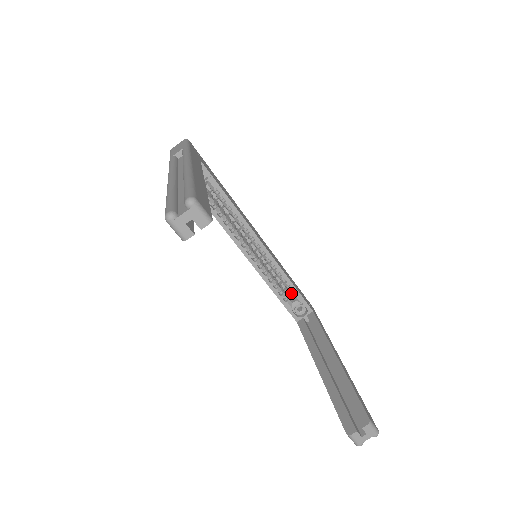
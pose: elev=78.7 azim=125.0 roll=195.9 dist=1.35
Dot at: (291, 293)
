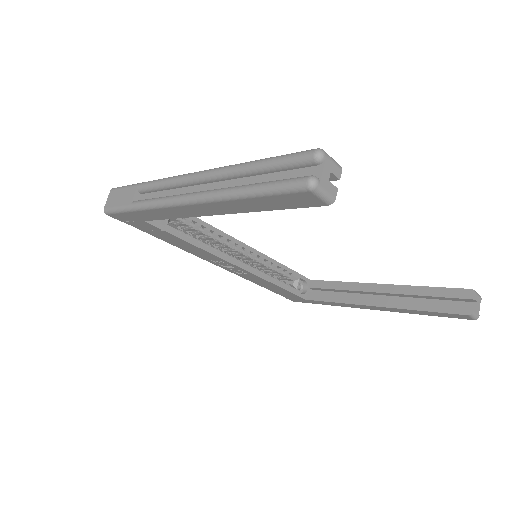
Dot at: (287, 277)
